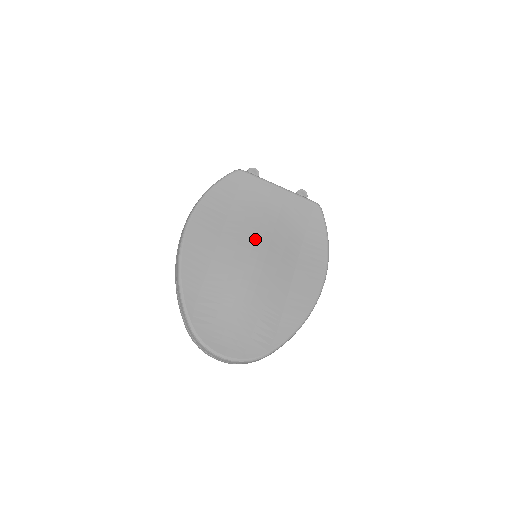
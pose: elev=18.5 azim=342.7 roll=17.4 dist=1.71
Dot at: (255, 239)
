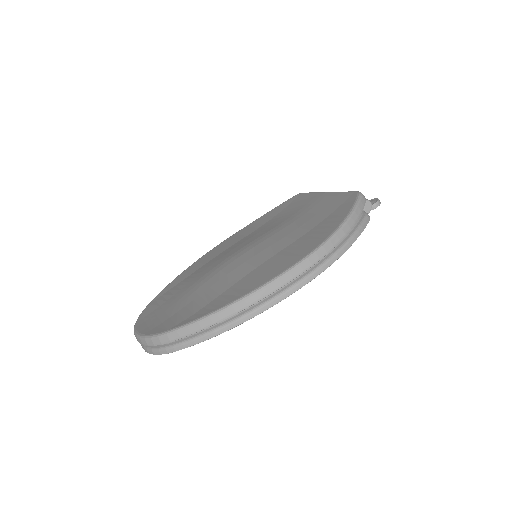
Dot at: (259, 237)
